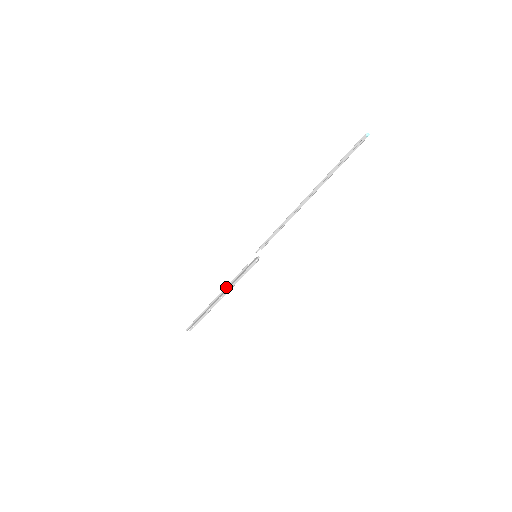
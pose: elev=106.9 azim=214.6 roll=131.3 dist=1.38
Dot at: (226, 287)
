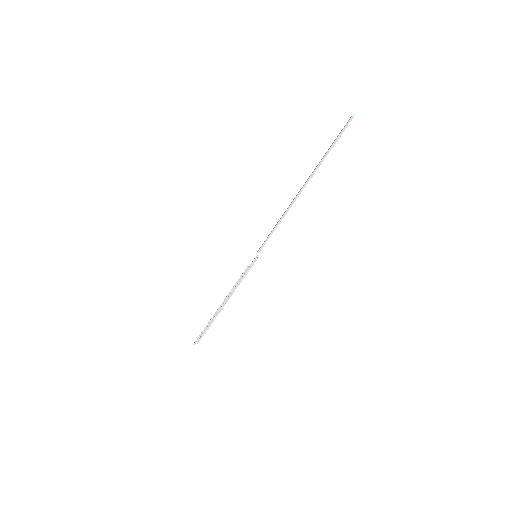
Dot at: (229, 293)
